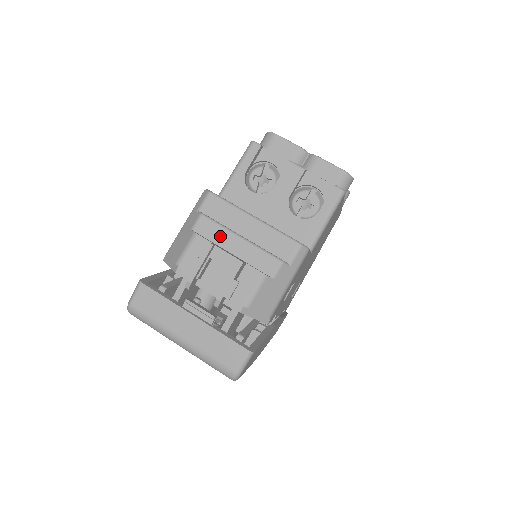
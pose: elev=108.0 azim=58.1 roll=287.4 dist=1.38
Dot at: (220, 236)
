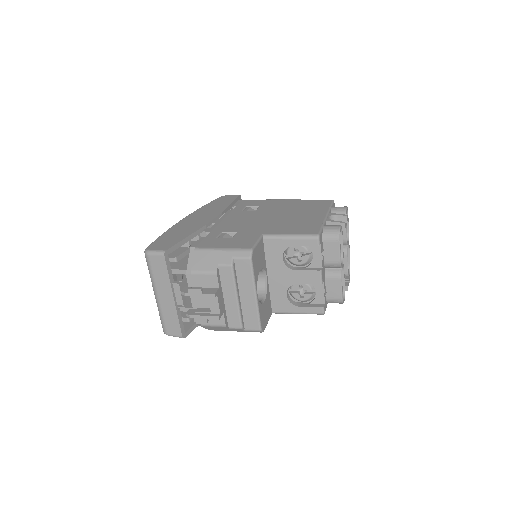
Dot at: (228, 285)
